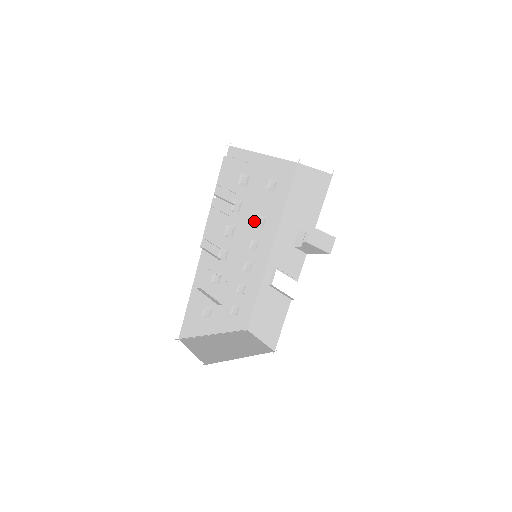
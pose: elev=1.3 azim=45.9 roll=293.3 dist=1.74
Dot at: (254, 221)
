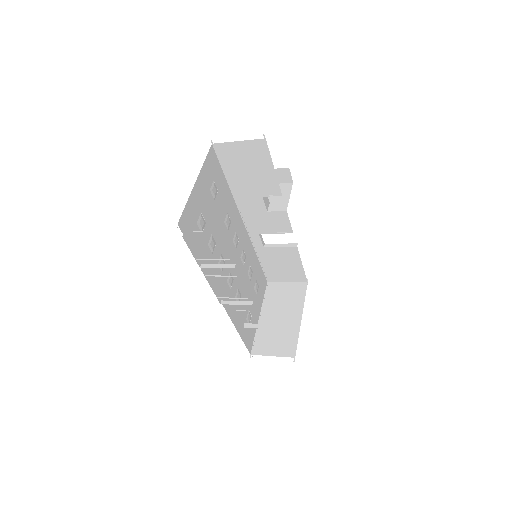
Dot at: (225, 230)
